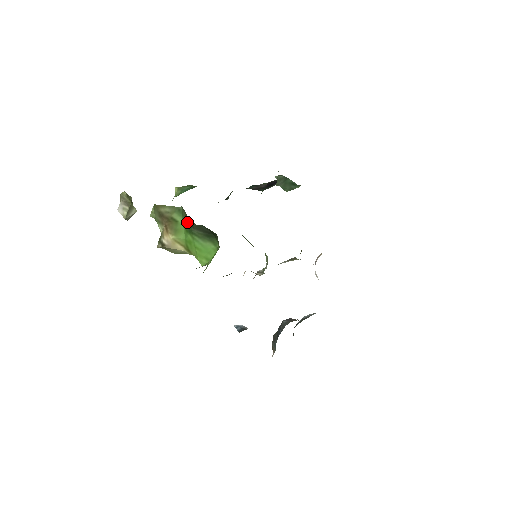
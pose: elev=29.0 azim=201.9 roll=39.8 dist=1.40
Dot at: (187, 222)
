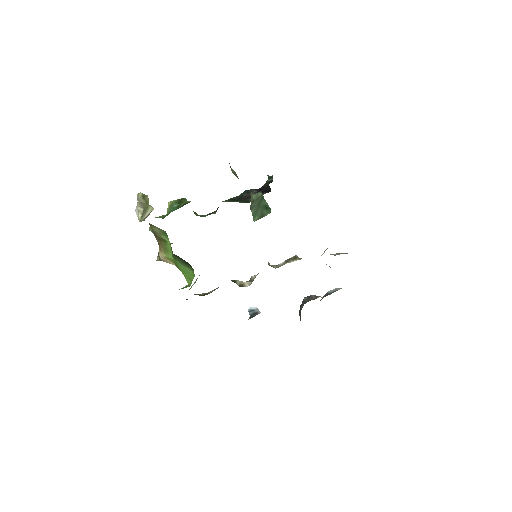
Dot at: occluded
